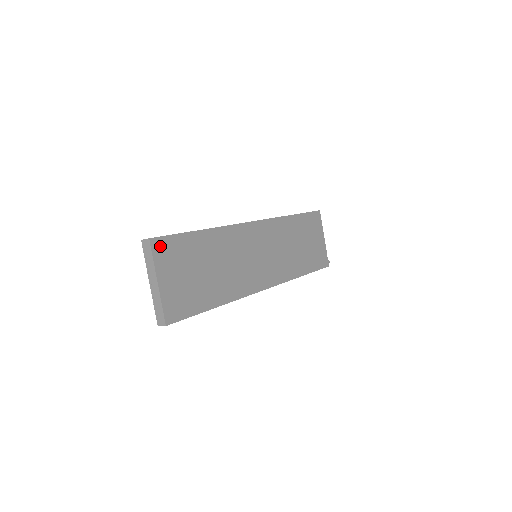
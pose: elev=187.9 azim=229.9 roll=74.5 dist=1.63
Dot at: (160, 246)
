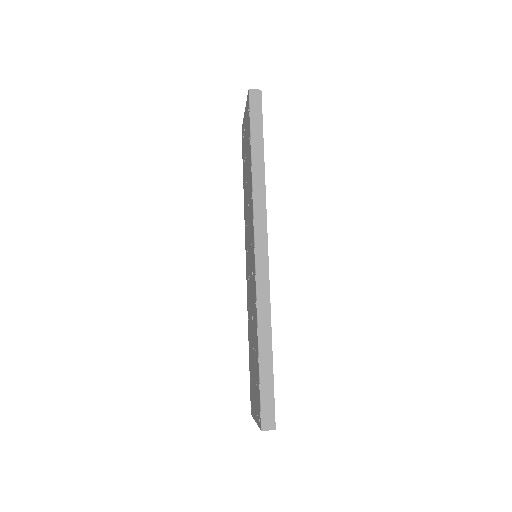
Dot at: occluded
